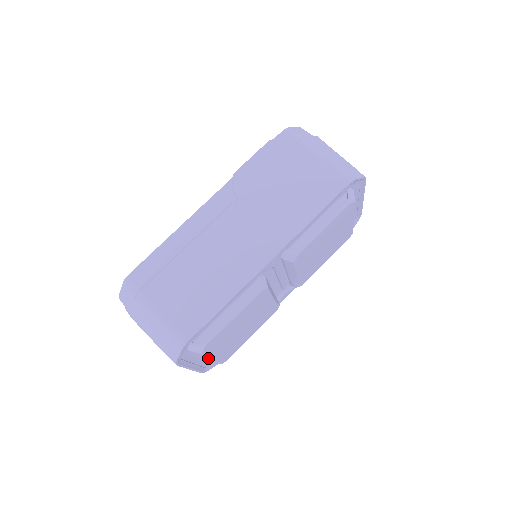
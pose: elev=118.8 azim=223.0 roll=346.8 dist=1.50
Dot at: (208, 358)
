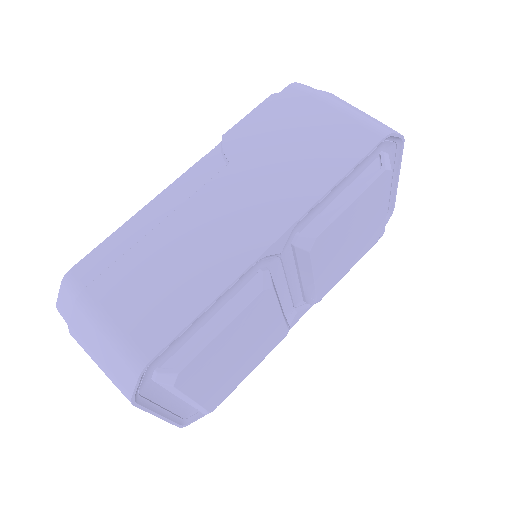
Dot at: (187, 401)
